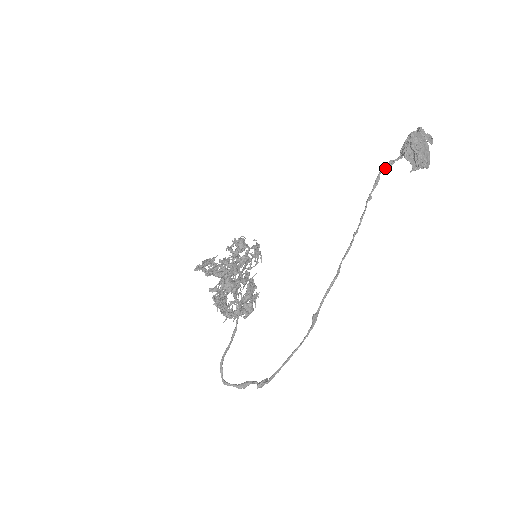
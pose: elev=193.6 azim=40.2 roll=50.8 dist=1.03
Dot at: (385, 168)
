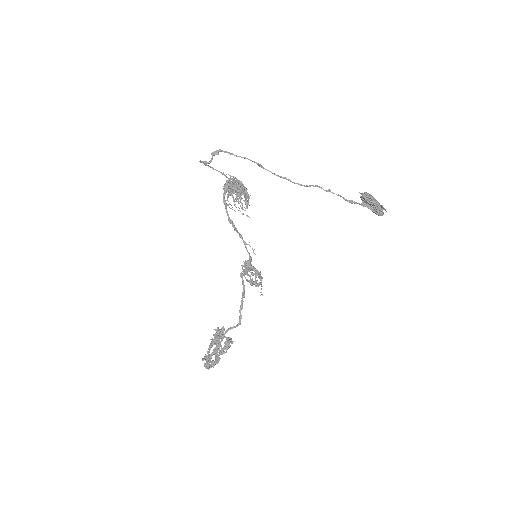
Dot at: (348, 200)
